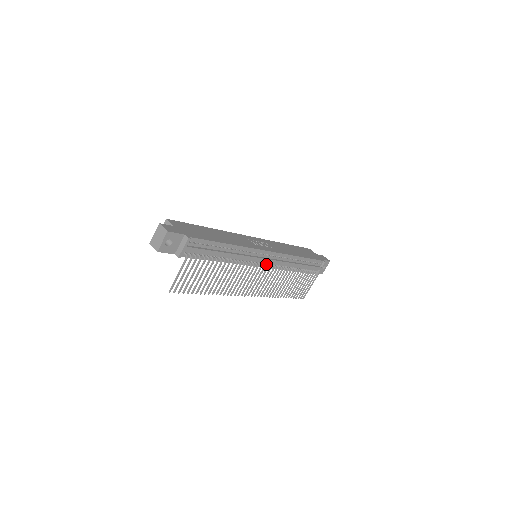
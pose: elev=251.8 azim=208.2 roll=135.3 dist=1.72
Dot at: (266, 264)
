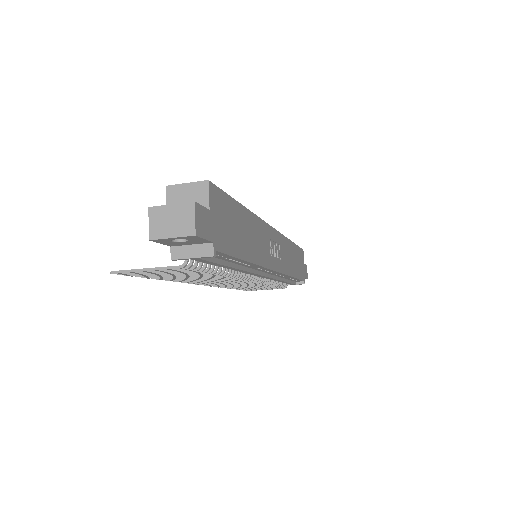
Dot at: (257, 276)
